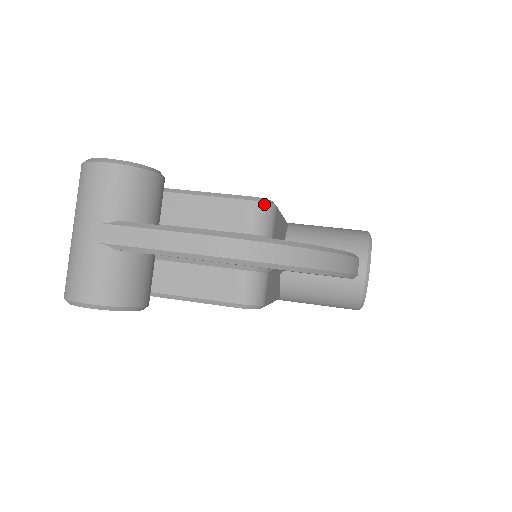
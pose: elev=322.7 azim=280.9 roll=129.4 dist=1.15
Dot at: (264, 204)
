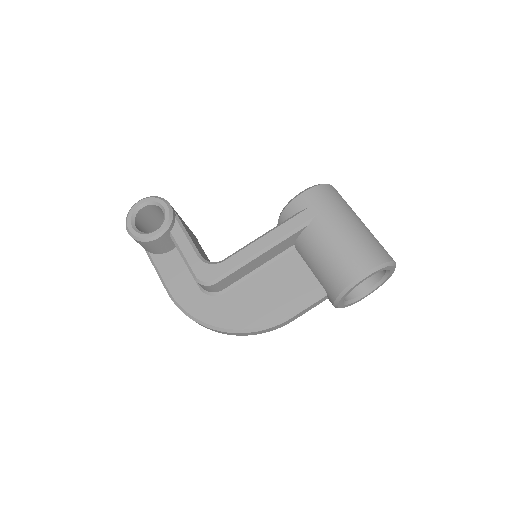
Dot at: (202, 285)
